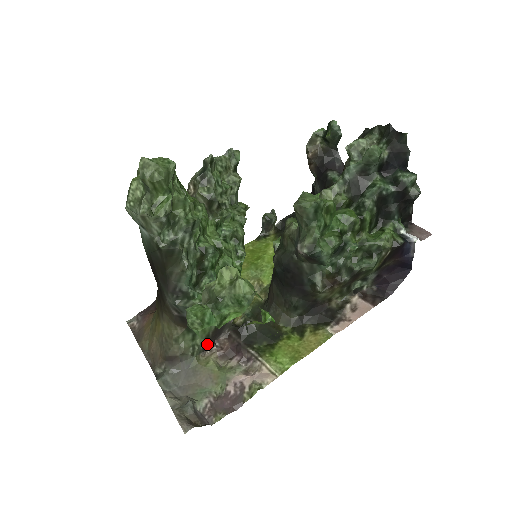
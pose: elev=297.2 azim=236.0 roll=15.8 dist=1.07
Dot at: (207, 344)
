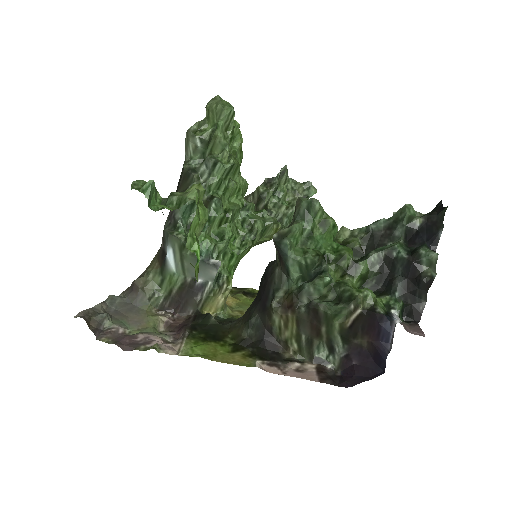
Dot at: (167, 304)
